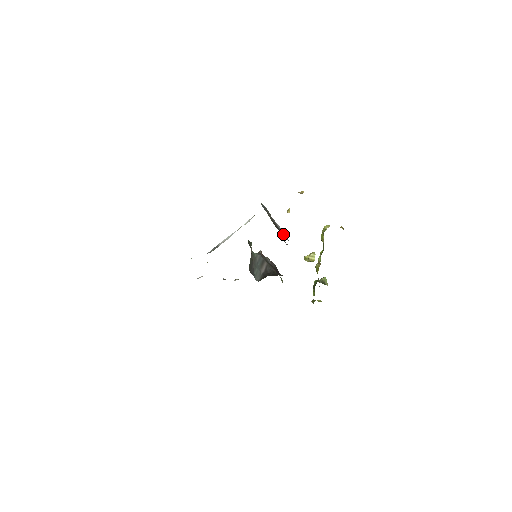
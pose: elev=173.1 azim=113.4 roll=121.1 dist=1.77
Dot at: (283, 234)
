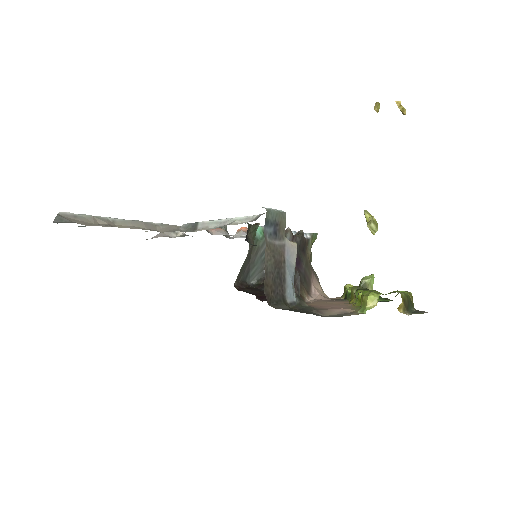
Dot at: (287, 290)
